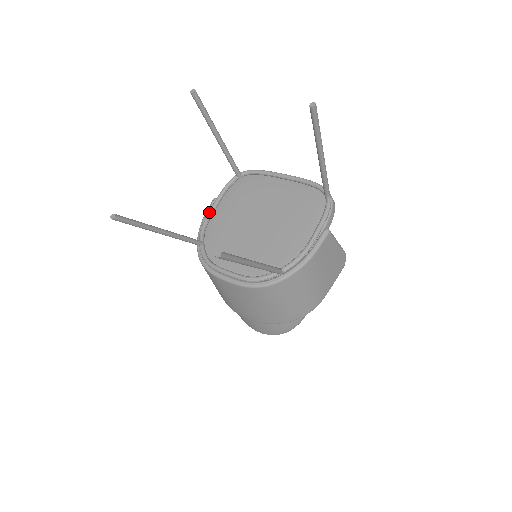
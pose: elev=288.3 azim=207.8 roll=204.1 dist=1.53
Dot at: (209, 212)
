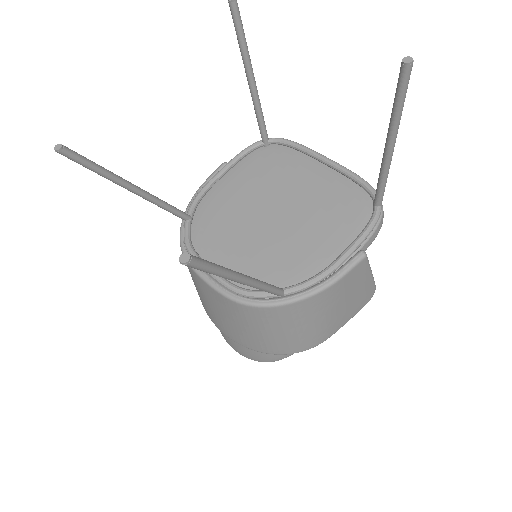
Dot at: (212, 179)
